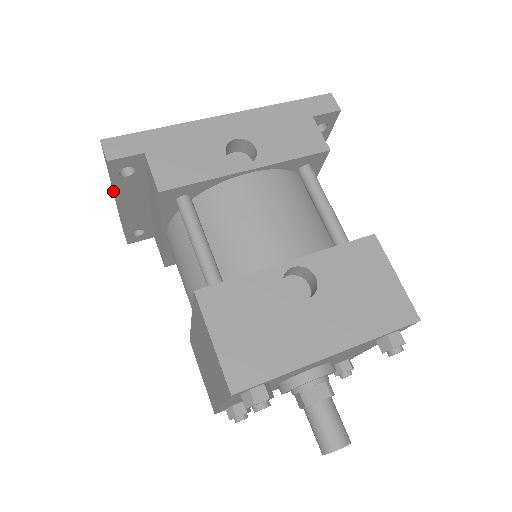
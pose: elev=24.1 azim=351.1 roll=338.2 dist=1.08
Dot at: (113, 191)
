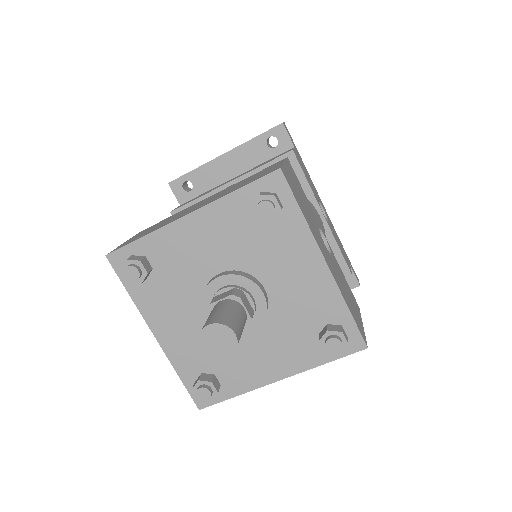
Dot at: occluded
